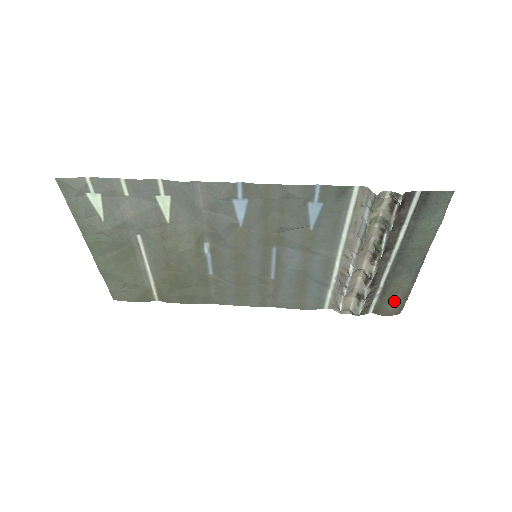
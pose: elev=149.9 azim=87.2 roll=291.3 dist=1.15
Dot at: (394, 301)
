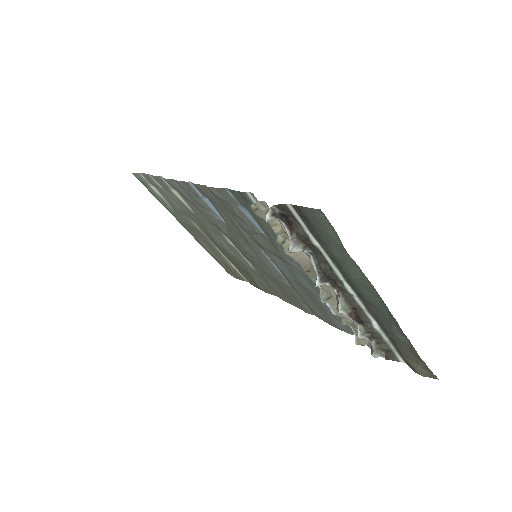
Dot at: (409, 355)
